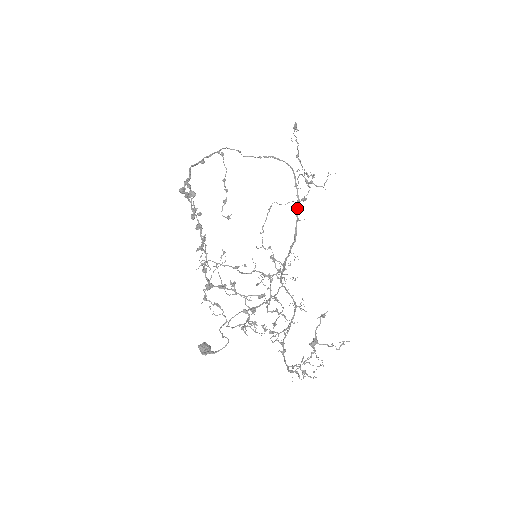
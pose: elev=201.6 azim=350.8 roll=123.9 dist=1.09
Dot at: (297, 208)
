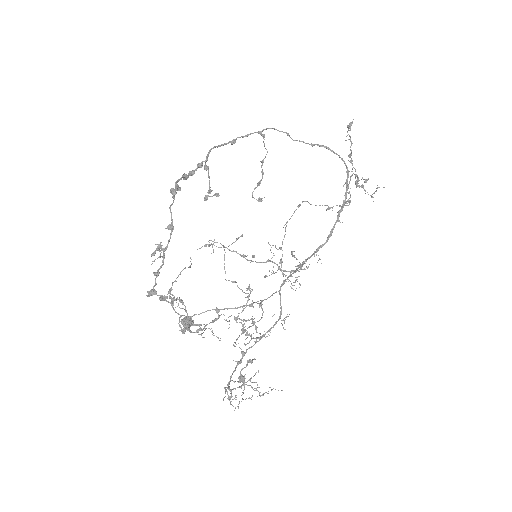
Dot at: (341, 208)
